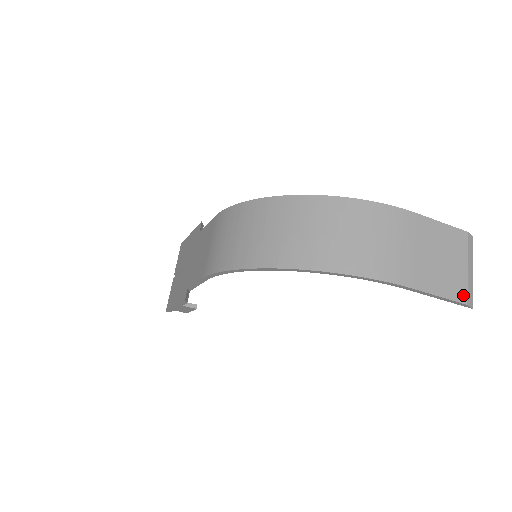
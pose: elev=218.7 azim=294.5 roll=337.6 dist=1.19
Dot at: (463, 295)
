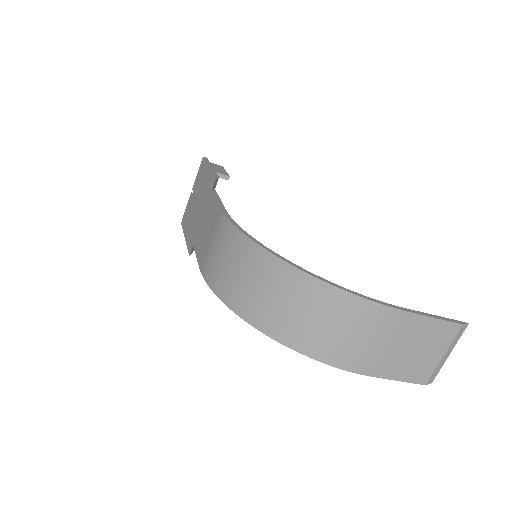
Dot at: (425, 378)
